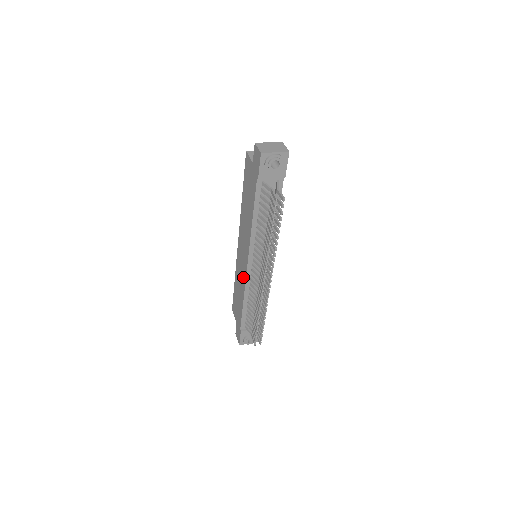
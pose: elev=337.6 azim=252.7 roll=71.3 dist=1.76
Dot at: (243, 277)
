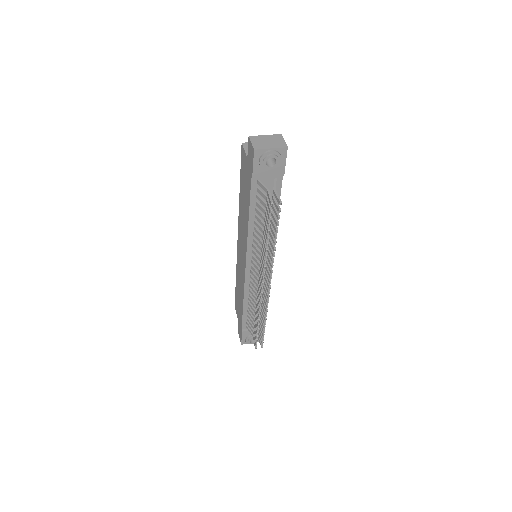
Dot at: (242, 278)
